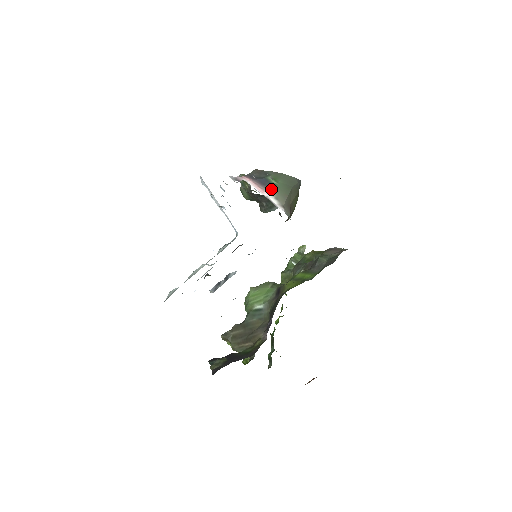
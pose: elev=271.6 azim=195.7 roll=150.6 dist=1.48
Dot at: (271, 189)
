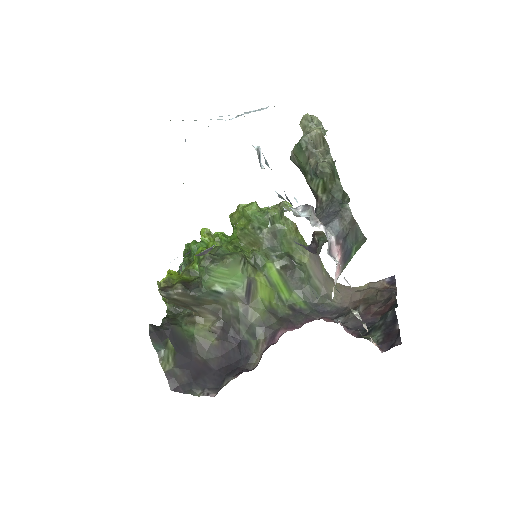
Dot at: occluded
